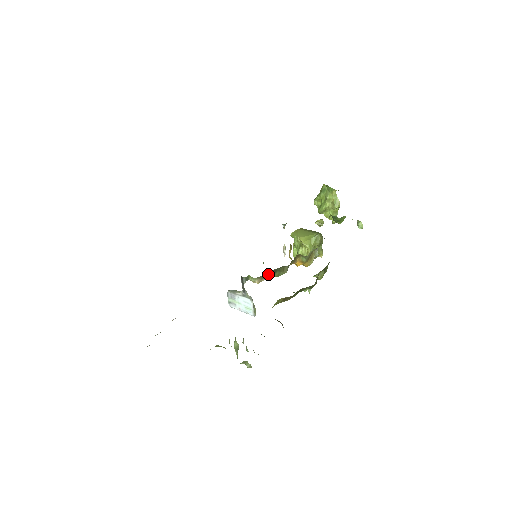
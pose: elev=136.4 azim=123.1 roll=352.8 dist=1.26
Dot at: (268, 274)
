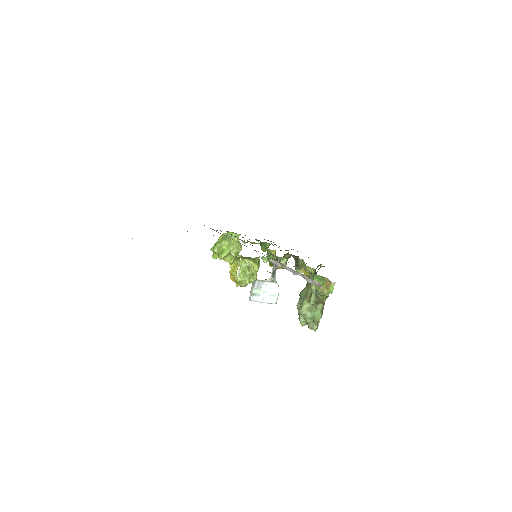
Dot at: (287, 260)
